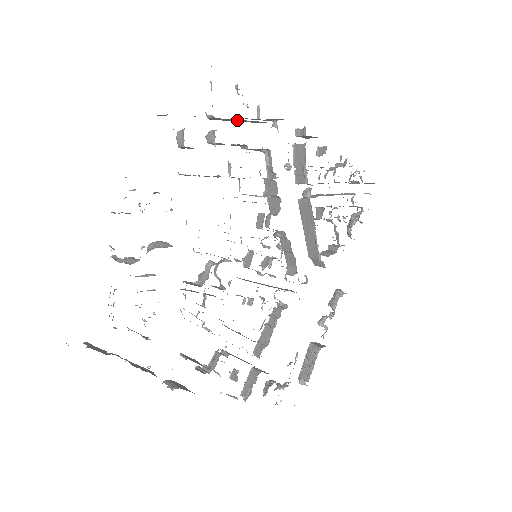
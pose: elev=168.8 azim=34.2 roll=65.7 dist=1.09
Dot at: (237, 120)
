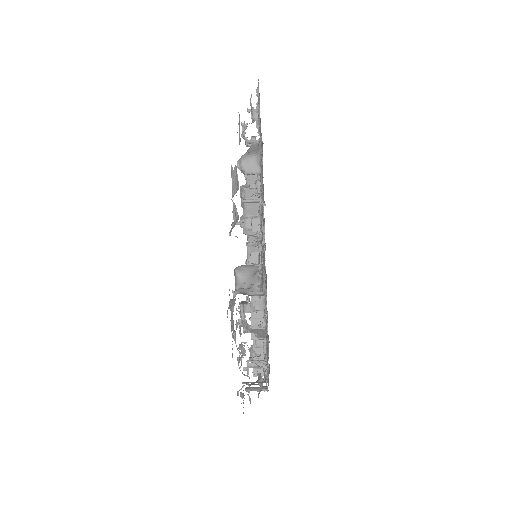
Dot at: occluded
